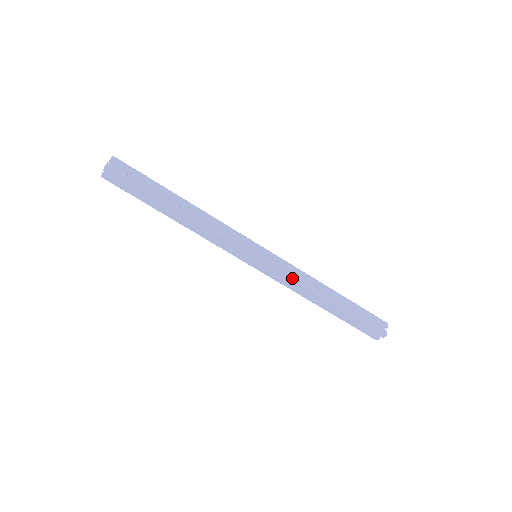
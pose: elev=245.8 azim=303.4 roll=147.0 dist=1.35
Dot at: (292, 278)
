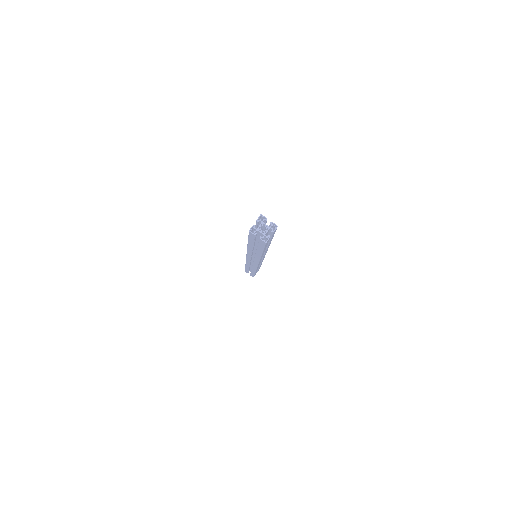
Dot at: occluded
